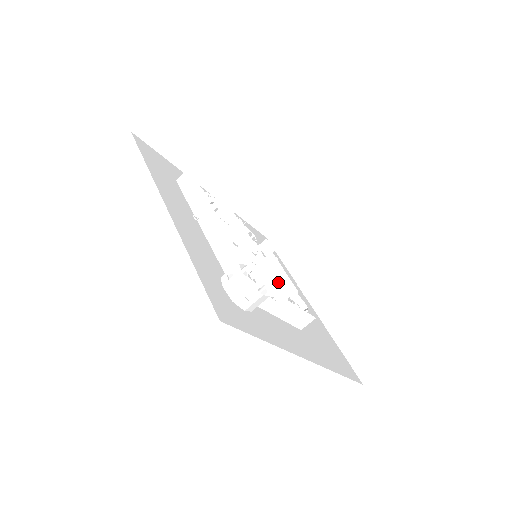
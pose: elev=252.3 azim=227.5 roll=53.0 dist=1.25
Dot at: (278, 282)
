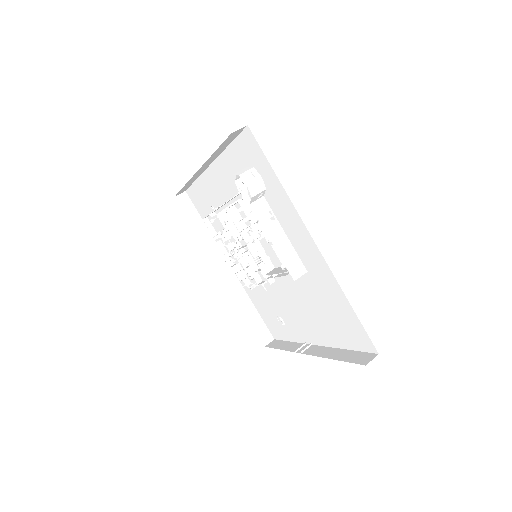
Dot at: occluded
